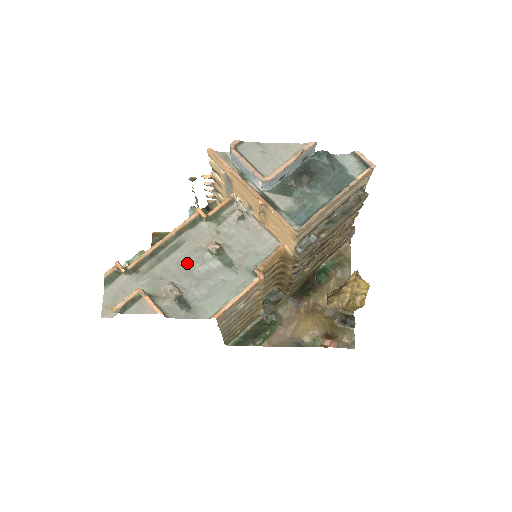
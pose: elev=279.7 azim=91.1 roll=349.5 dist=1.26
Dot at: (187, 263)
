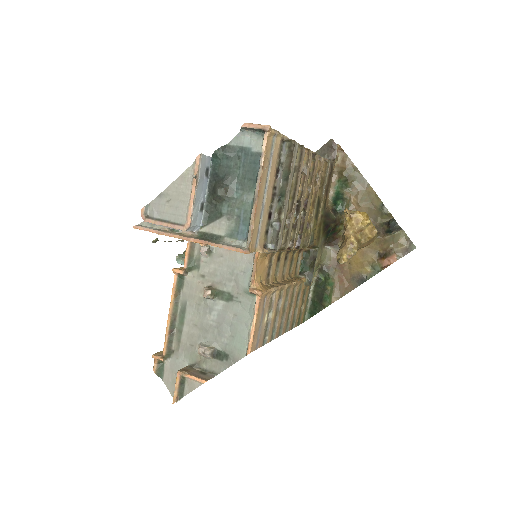
Dot at: (200, 320)
